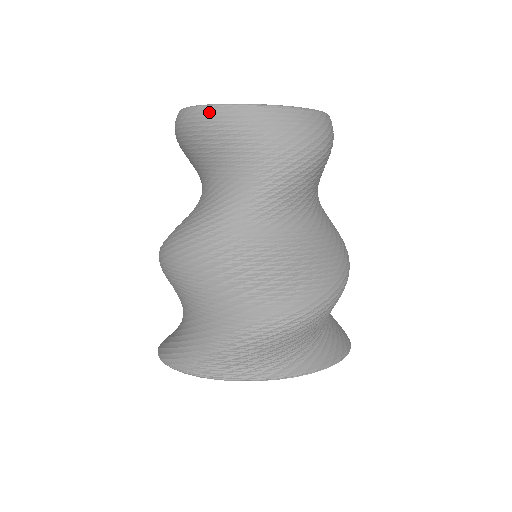
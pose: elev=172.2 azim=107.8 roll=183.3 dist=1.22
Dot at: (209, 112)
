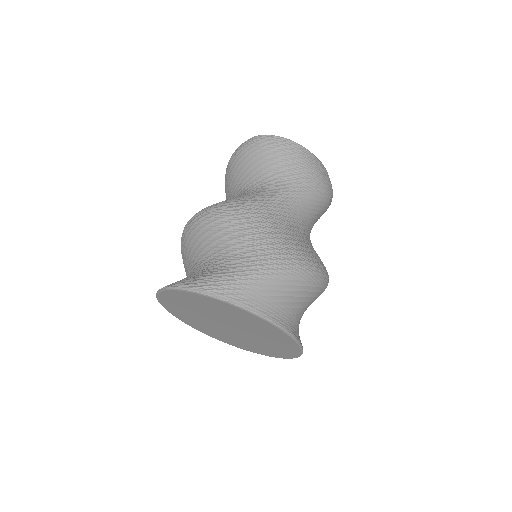
Dot at: (284, 141)
